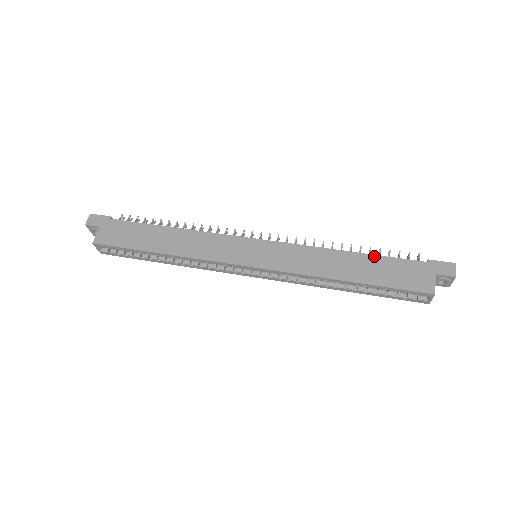
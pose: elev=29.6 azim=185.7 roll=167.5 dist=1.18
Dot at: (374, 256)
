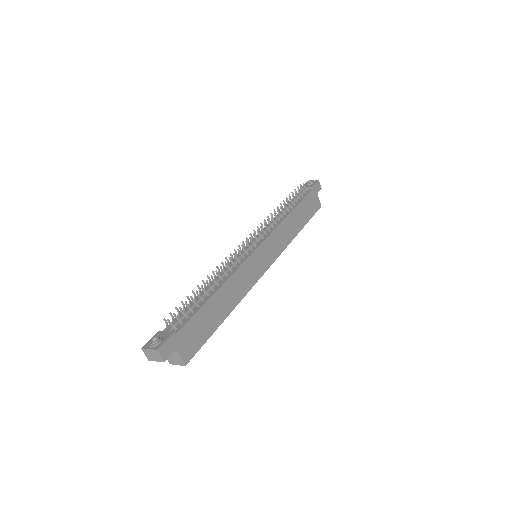
Dot at: (299, 204)
